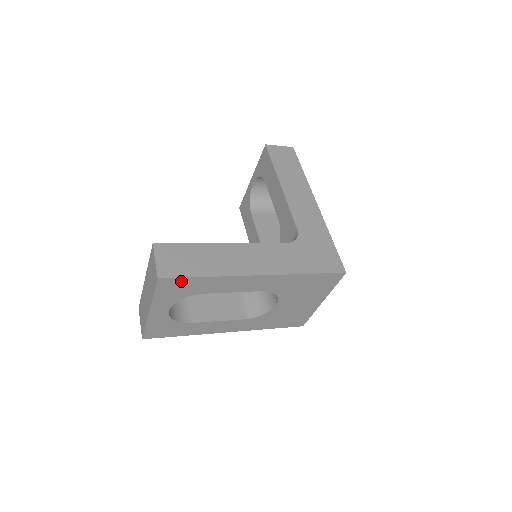
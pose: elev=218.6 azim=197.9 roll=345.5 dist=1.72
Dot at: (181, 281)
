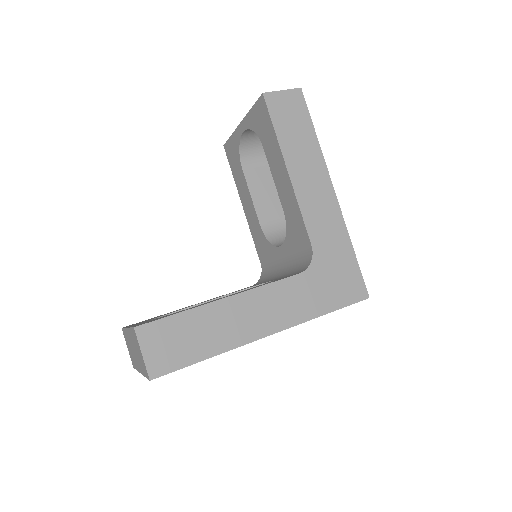
Dot at: (178, 368)
